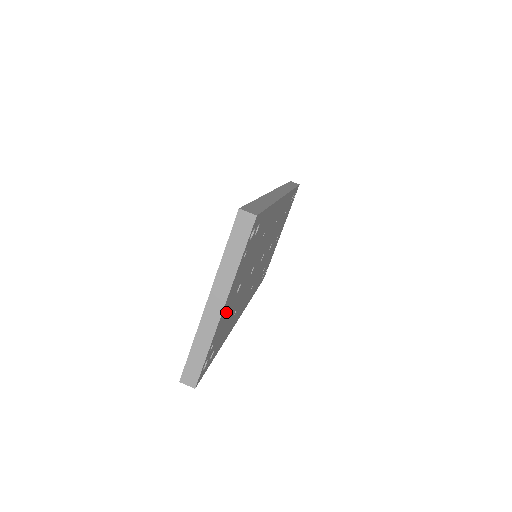
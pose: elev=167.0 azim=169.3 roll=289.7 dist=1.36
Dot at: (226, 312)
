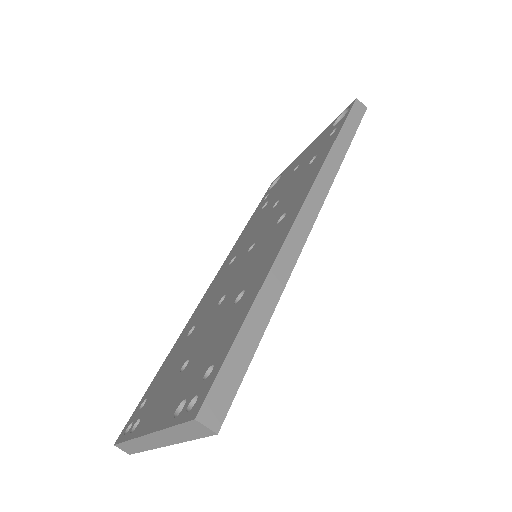
Dot at: occluded
